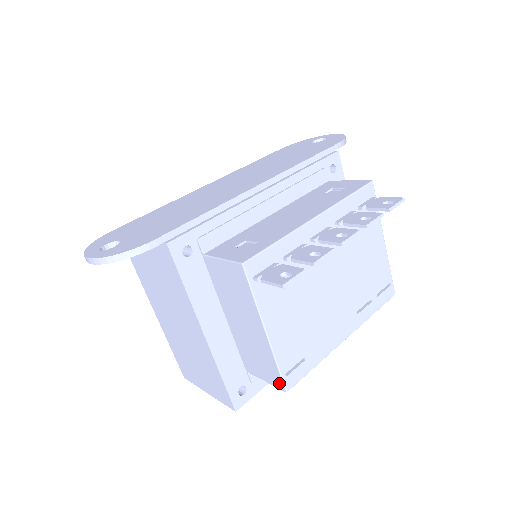
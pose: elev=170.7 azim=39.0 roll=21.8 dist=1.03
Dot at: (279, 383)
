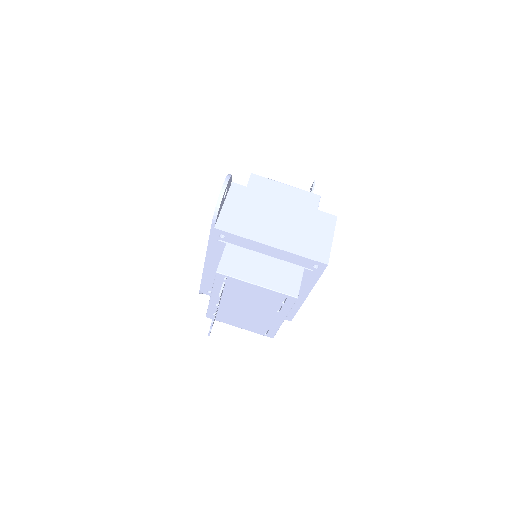
Dot at: occluded
